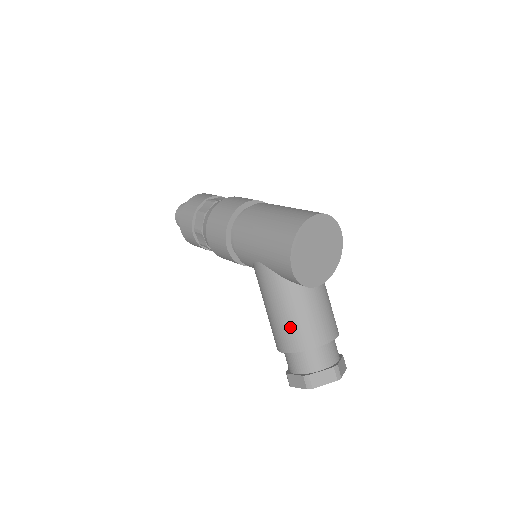
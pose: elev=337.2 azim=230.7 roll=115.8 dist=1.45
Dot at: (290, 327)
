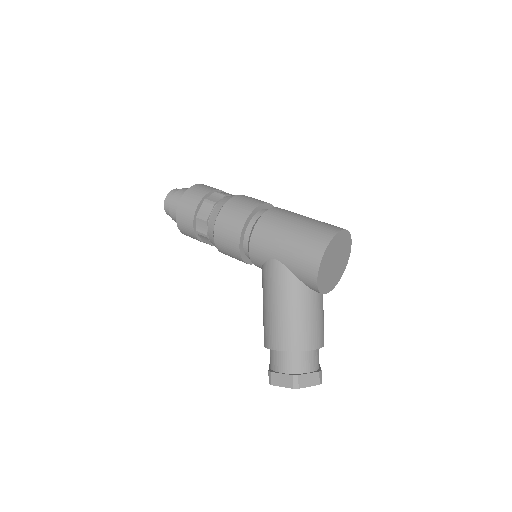
Dot at: (293, 326)
